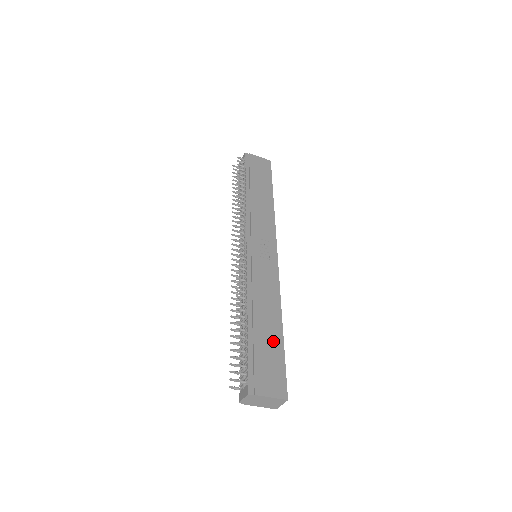
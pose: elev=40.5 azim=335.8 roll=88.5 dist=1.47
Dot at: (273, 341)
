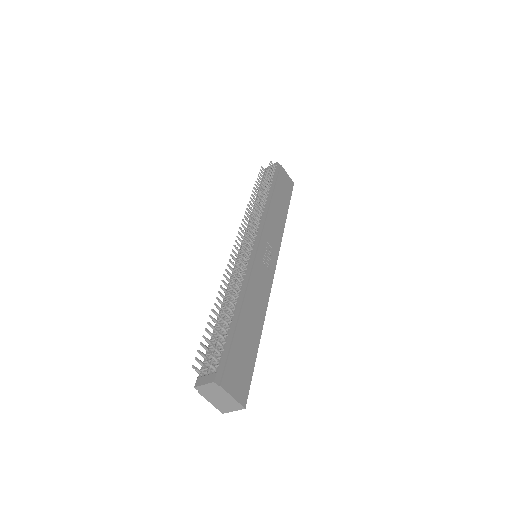
Dot at: (250, 343)
